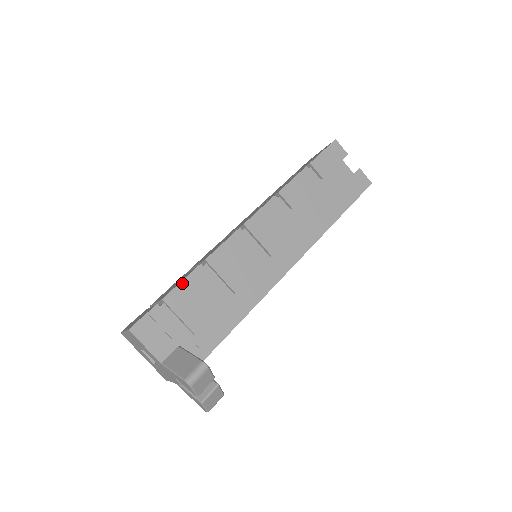
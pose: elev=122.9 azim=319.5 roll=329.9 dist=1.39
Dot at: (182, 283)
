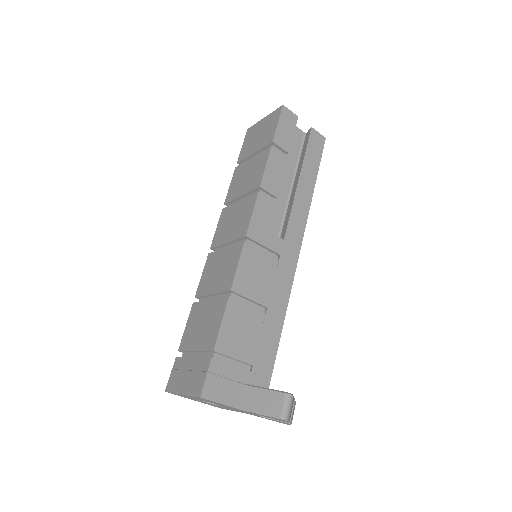
Dot at: (222, 325)
